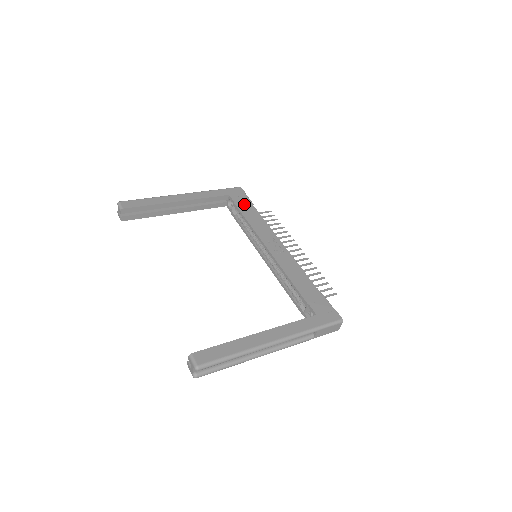
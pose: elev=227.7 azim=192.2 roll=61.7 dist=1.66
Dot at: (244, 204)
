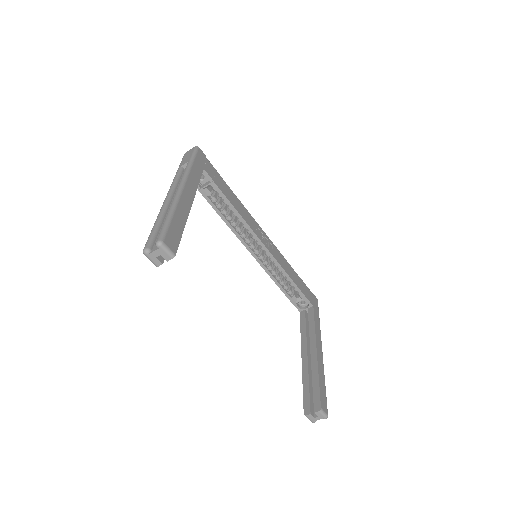
Dot at: (220, 181)
